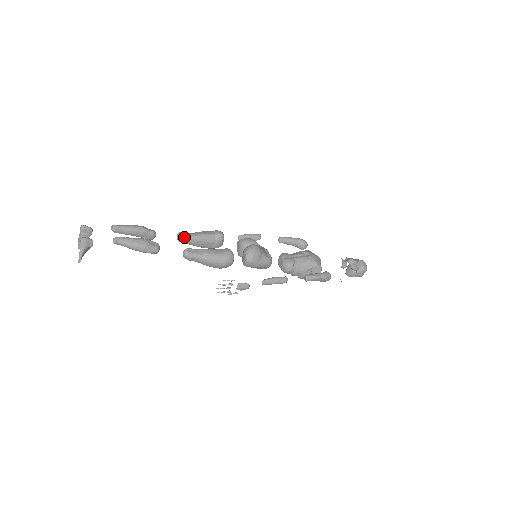
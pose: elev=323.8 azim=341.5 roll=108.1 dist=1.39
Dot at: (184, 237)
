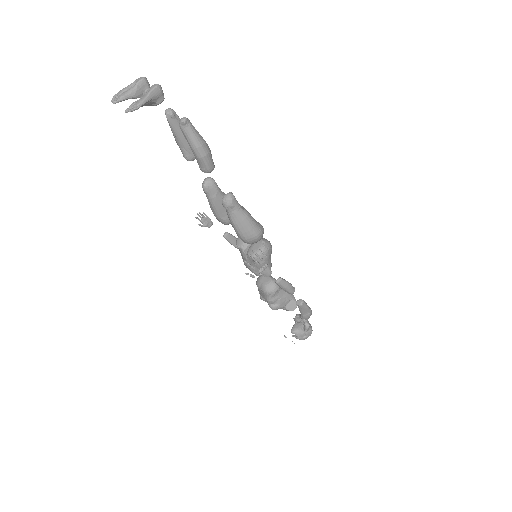
Dot at: (214, 185)
